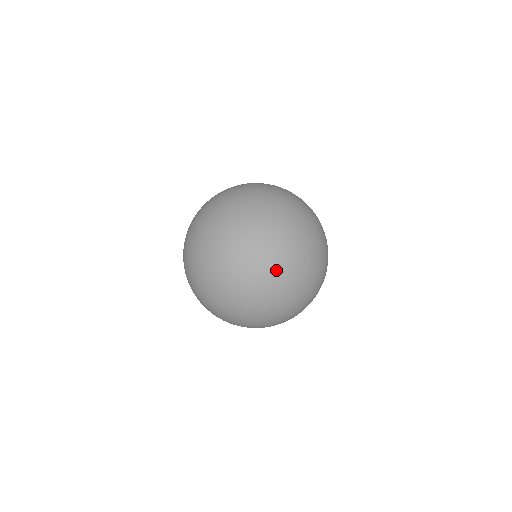
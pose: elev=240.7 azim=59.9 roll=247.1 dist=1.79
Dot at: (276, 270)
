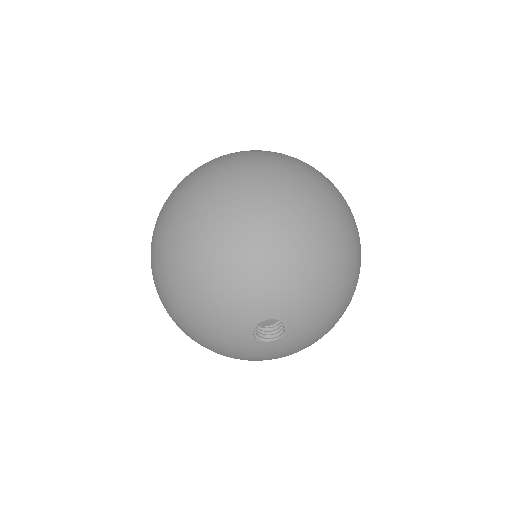
Dot at: (266, 175)
